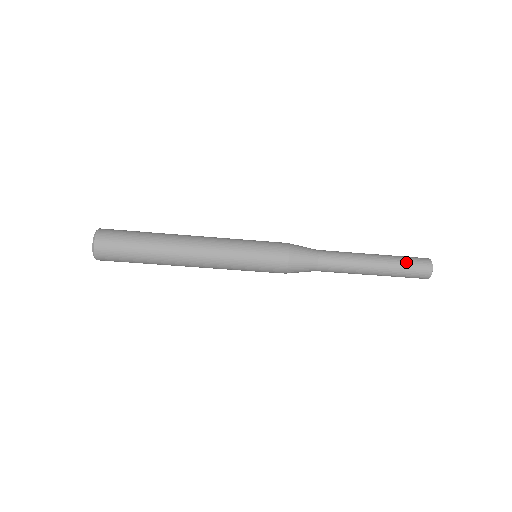
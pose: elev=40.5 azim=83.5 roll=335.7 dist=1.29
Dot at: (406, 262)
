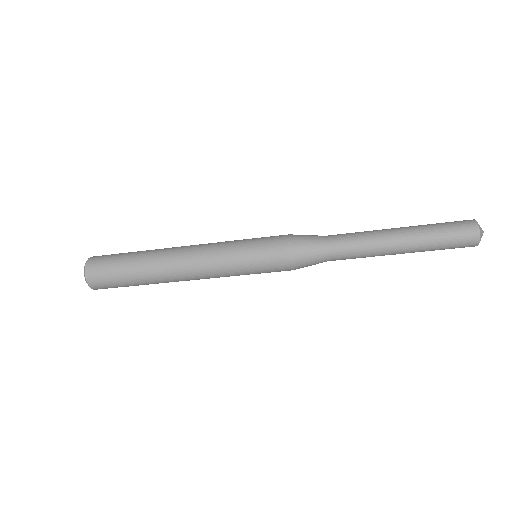
Dot at: (442, 242)
